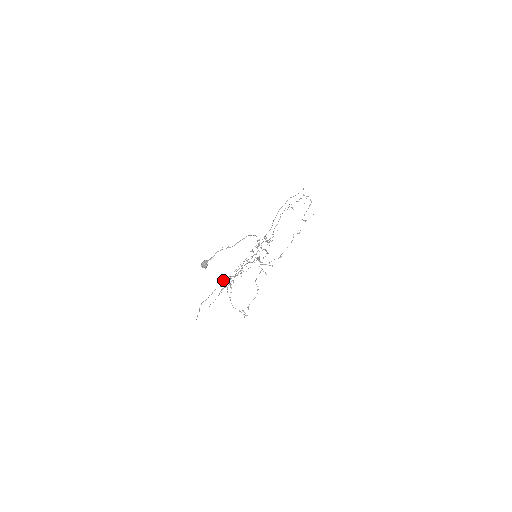
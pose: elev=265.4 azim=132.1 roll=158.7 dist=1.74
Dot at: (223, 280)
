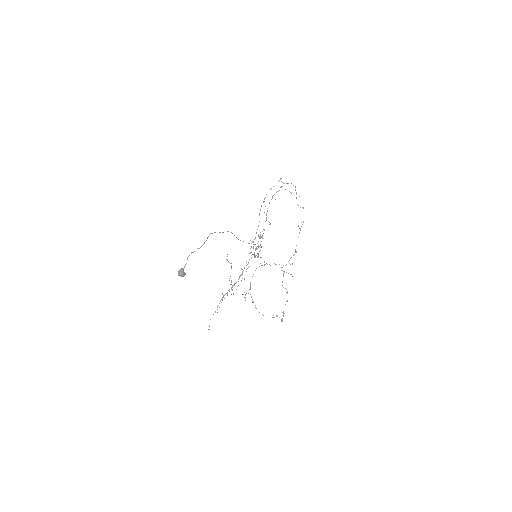
Dot at: occluded
